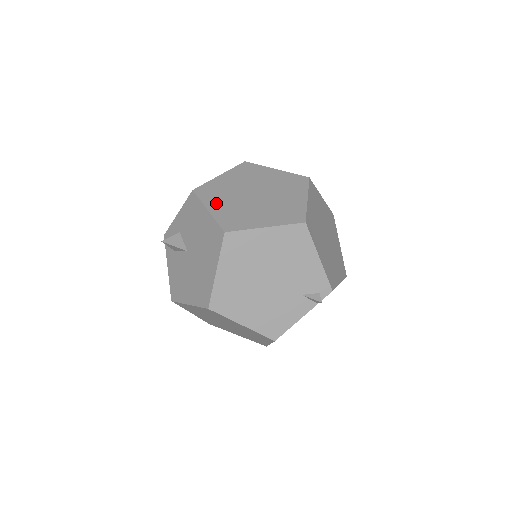
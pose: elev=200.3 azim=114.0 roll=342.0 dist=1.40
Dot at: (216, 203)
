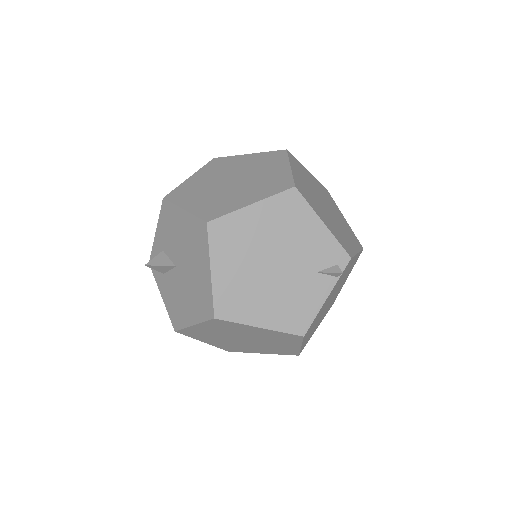
Dot at: (191, 201)
